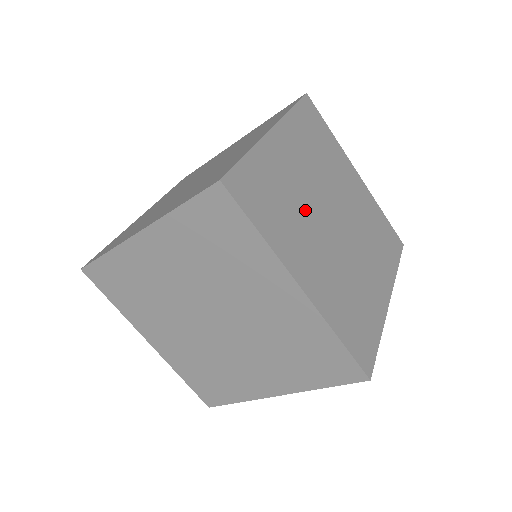
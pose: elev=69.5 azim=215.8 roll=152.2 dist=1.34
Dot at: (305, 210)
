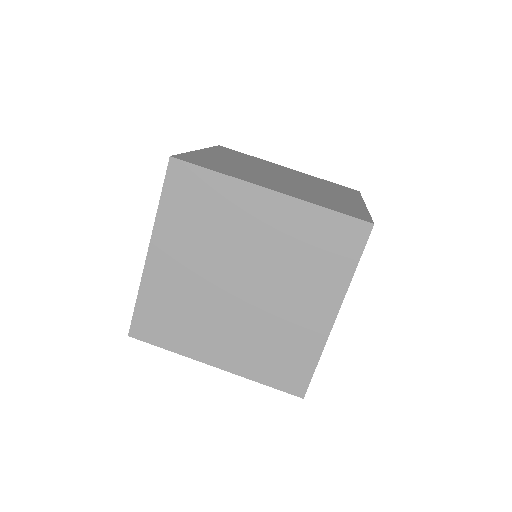
Dot at: (250, 171)
